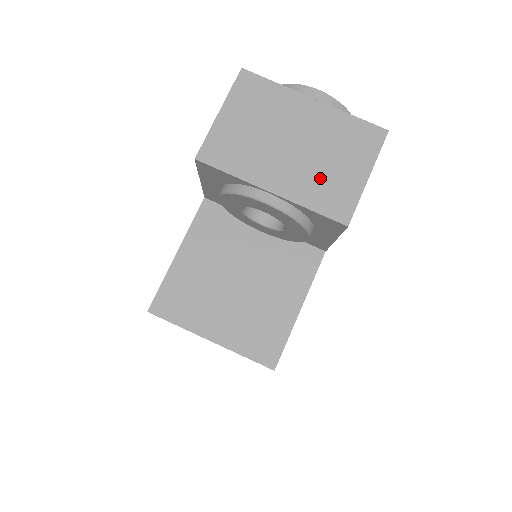
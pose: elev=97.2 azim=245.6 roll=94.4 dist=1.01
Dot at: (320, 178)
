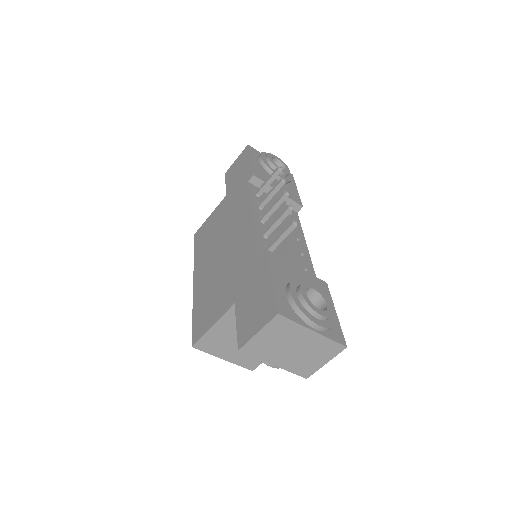
Dot at: (301, 362)
